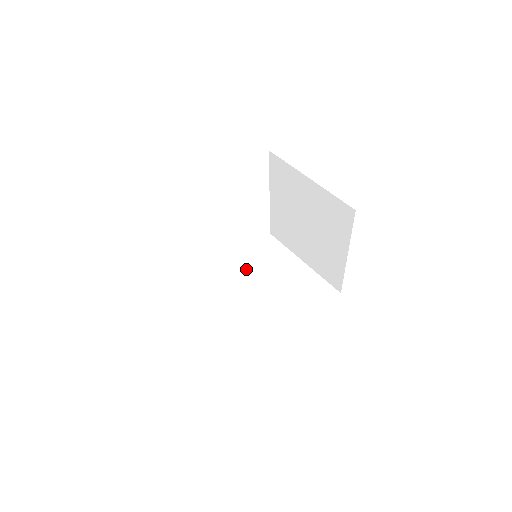
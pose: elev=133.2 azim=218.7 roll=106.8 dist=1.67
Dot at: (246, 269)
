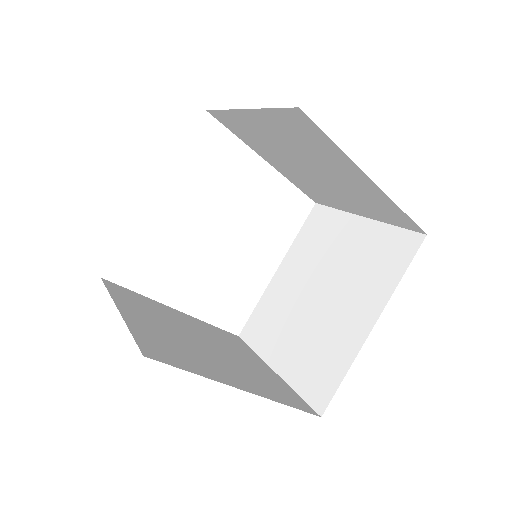
Dot at: (297, 268)
